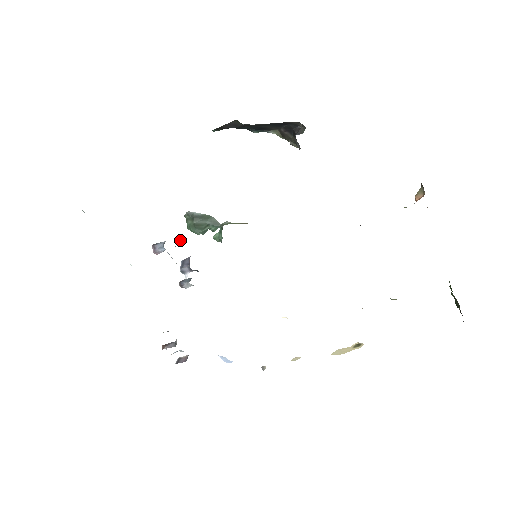
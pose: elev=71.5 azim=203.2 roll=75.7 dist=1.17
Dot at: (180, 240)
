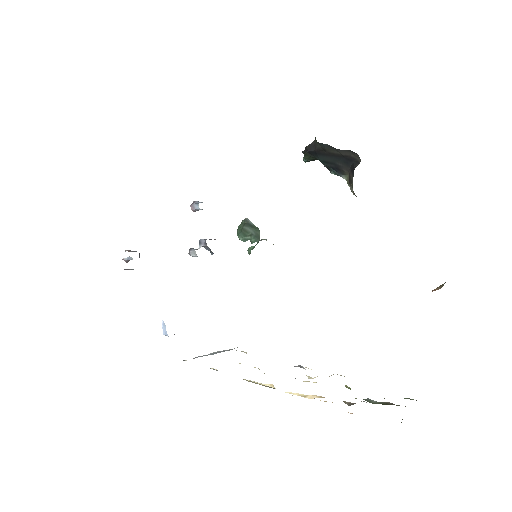
Dot at: occluded
